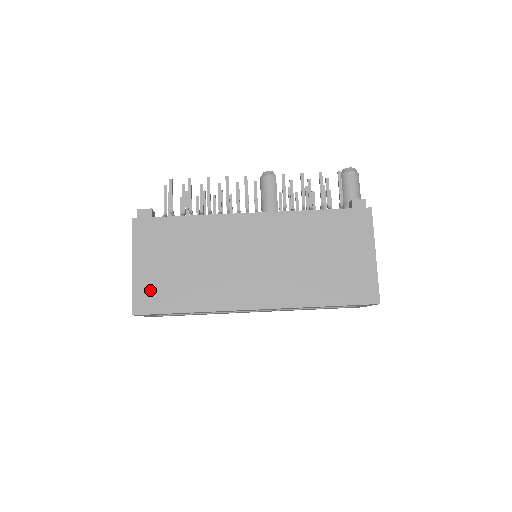
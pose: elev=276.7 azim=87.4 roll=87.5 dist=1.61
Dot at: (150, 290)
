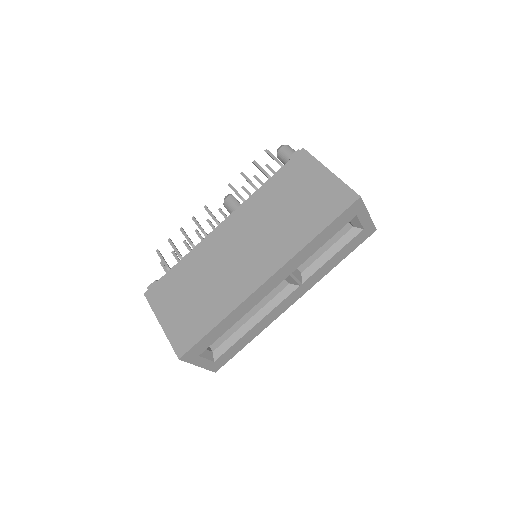
Dot at: (182, 331)
